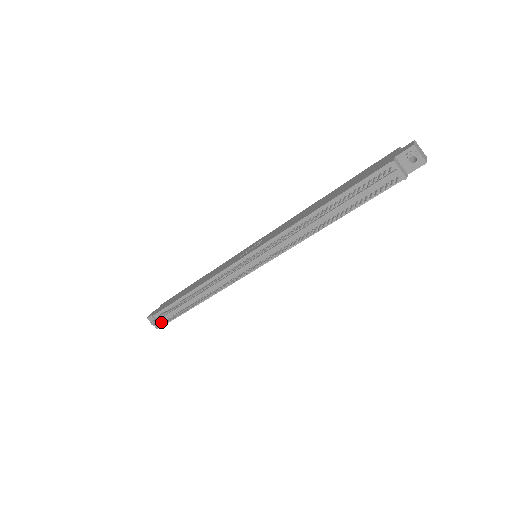
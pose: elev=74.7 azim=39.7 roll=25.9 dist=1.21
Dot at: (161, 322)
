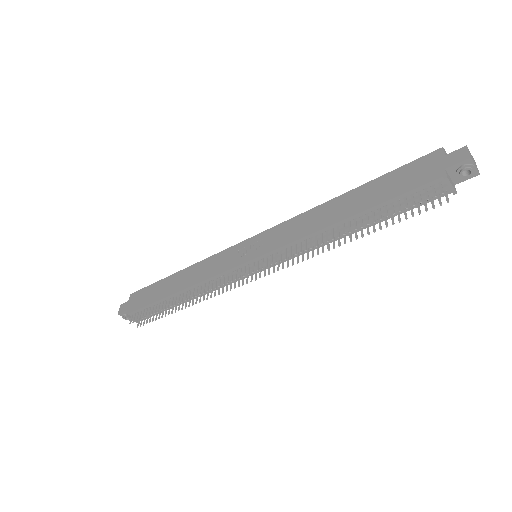
Dot at: (138, 318)
